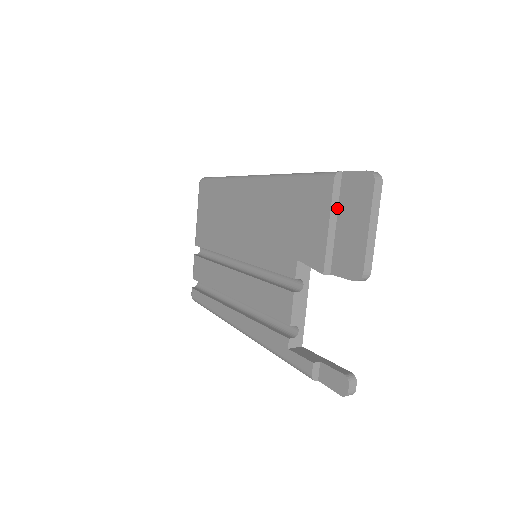
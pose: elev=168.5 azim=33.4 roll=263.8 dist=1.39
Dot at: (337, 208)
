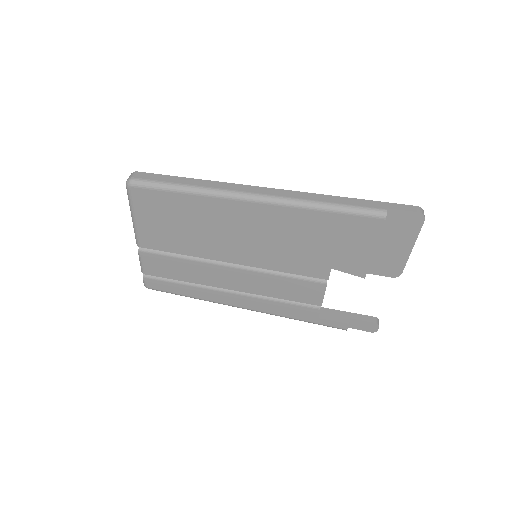
Dot at: occluded
